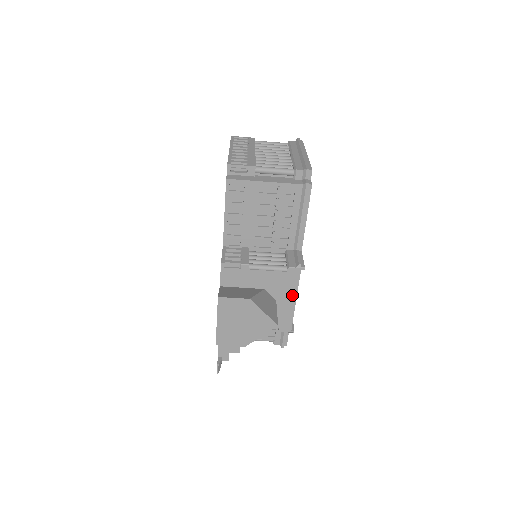
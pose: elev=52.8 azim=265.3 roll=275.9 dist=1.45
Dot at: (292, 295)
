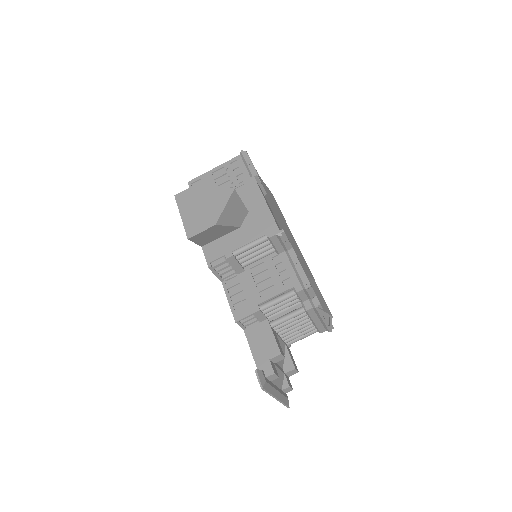
Dot at: (259, 199)
